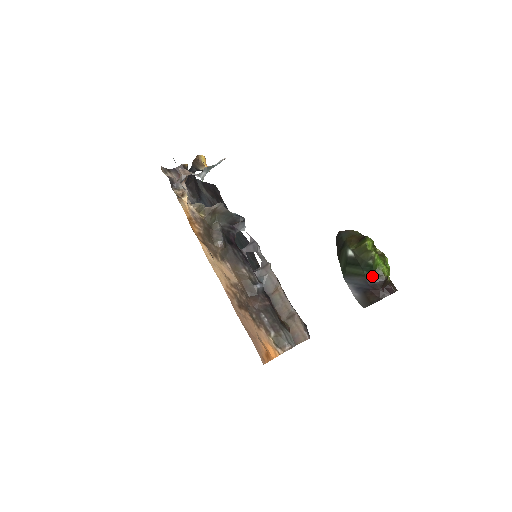
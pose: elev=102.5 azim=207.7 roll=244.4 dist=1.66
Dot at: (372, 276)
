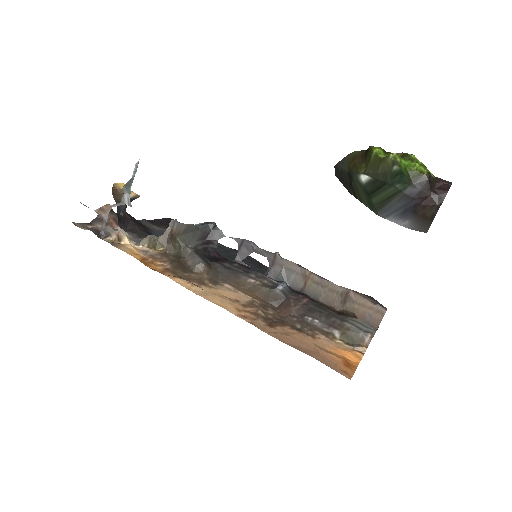
Dot at: (409, 185)
